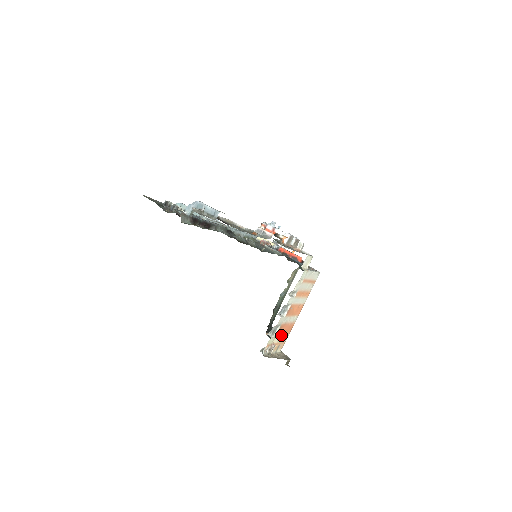
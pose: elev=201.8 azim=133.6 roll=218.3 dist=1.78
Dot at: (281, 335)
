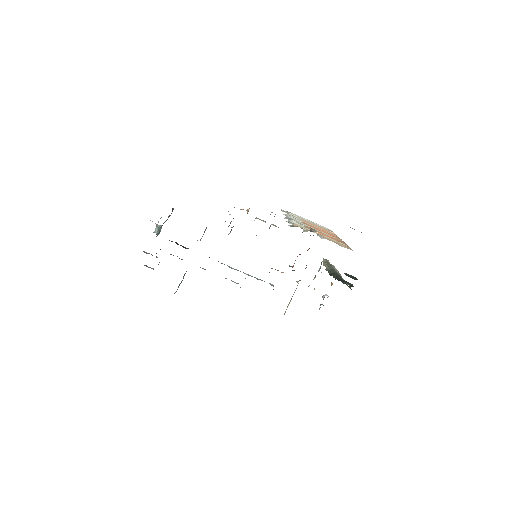
Dot at: occluded
